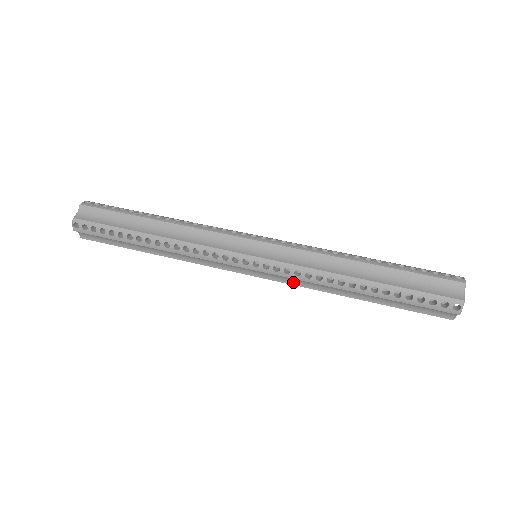
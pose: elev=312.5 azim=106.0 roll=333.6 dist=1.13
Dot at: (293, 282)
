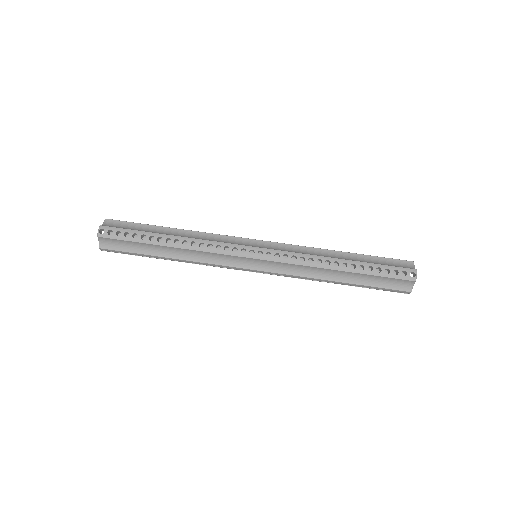
Dot at: occluded
